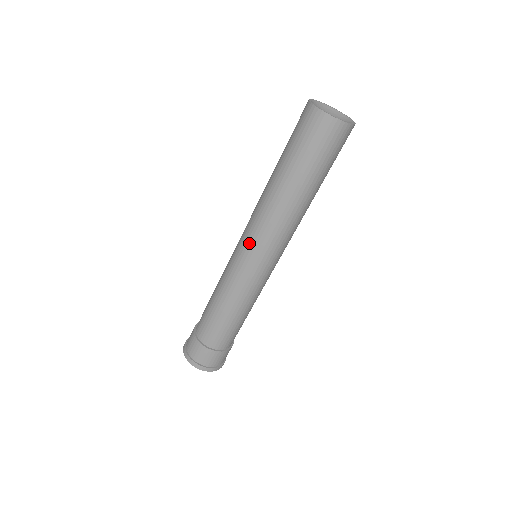
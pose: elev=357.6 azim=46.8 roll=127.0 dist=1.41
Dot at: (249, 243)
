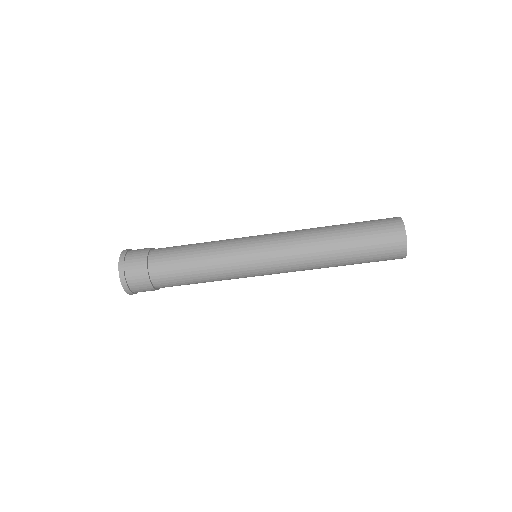
Dot at: (274, 269)
